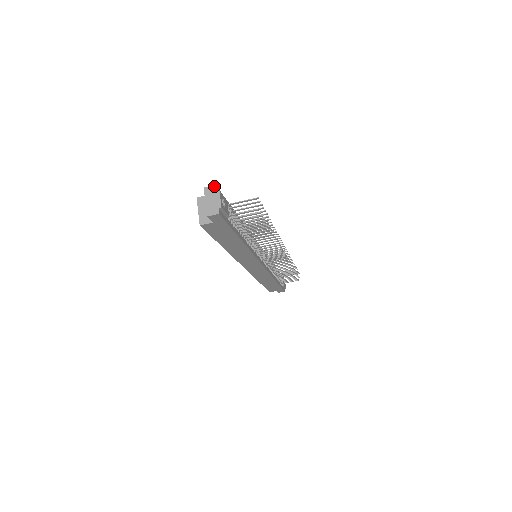
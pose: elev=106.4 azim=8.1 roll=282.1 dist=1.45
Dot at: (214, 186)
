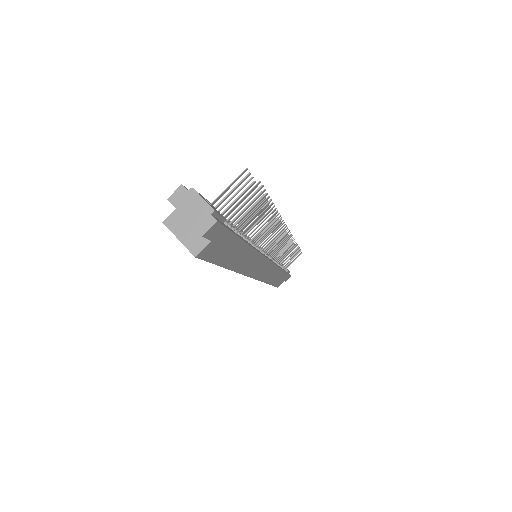
Dot at: (181, 187)
